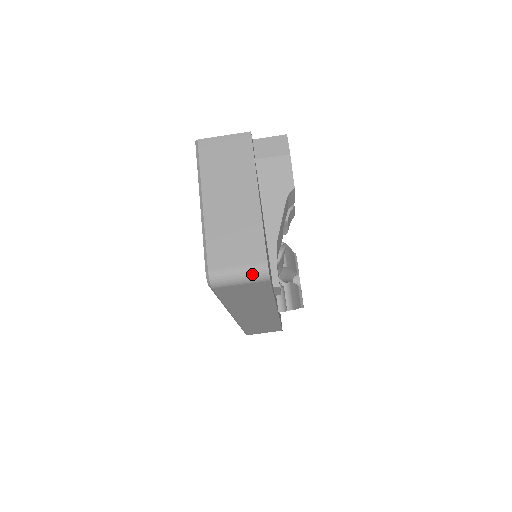
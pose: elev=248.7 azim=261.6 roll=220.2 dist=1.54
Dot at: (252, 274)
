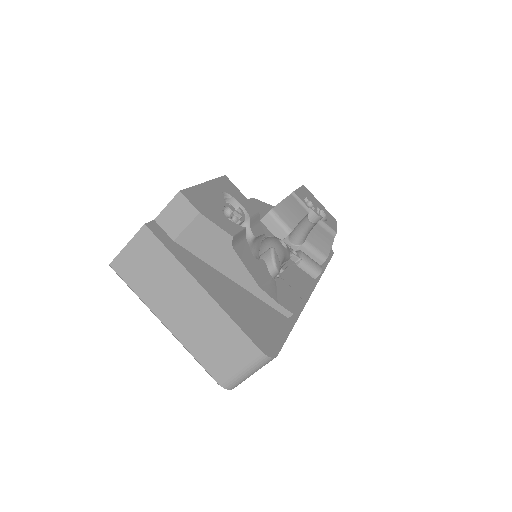
Dot at: (257, 366)
